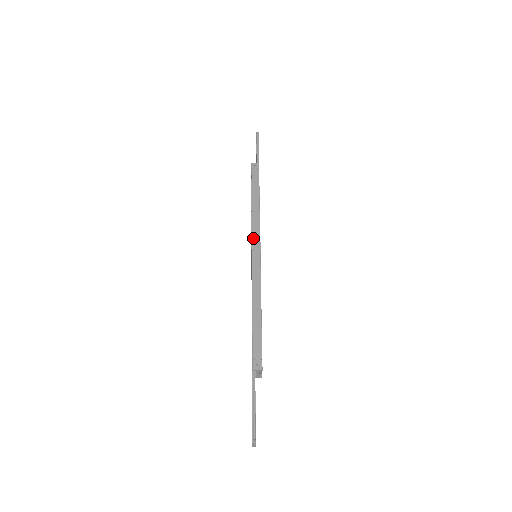
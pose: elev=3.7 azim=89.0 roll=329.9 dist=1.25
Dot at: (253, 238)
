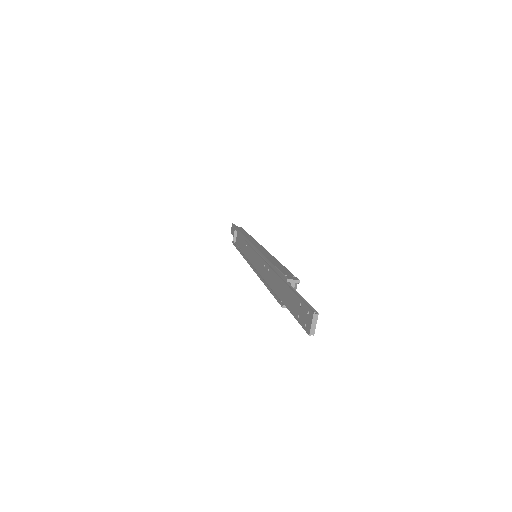
Dot at: (252, 242)
